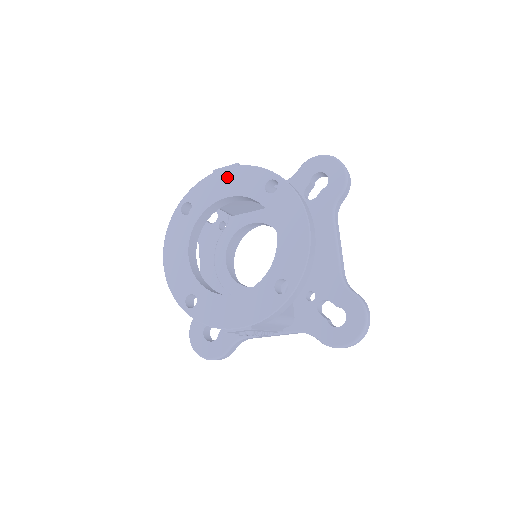
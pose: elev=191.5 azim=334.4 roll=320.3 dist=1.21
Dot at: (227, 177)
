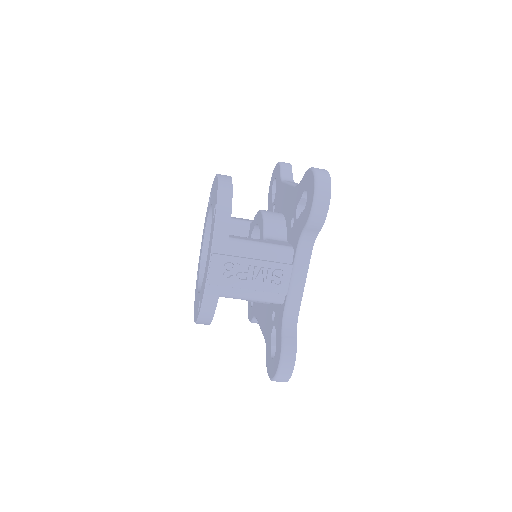
Dot at: (203, 234)
